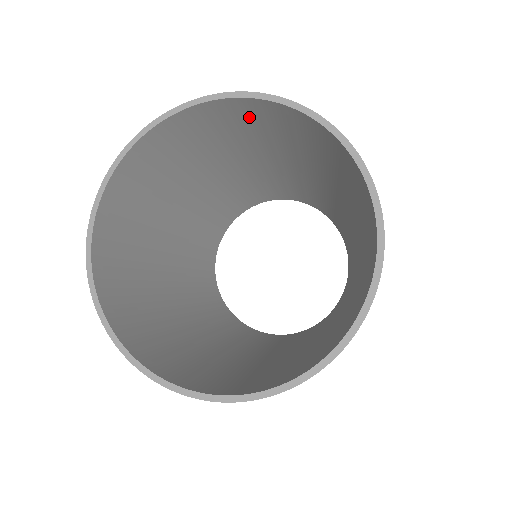
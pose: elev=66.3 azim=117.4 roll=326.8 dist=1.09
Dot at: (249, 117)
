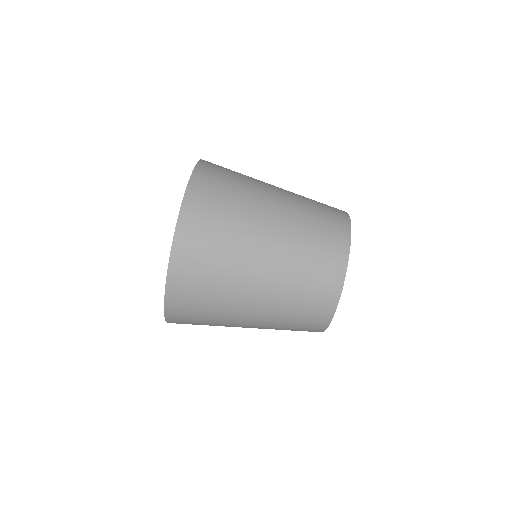
Dot at: occluded
